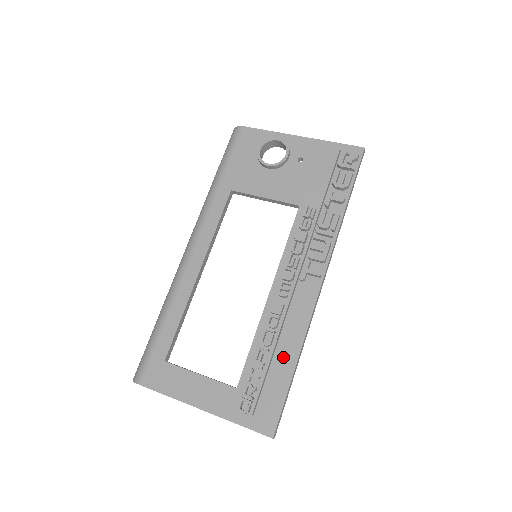
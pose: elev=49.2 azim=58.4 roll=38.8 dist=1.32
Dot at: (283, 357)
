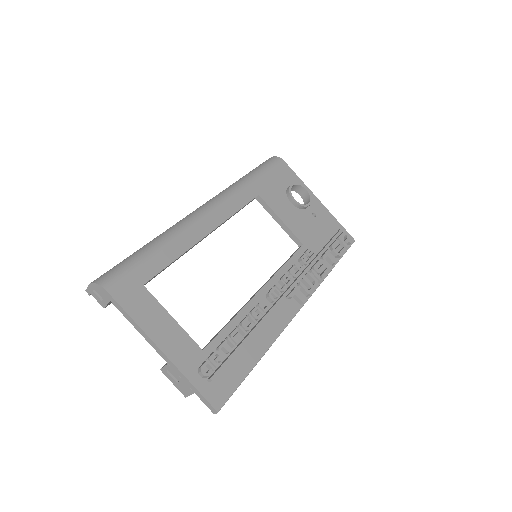
Dot at: (252, 347)
